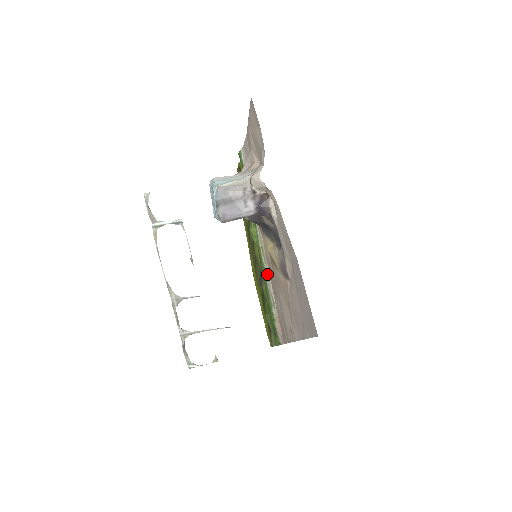
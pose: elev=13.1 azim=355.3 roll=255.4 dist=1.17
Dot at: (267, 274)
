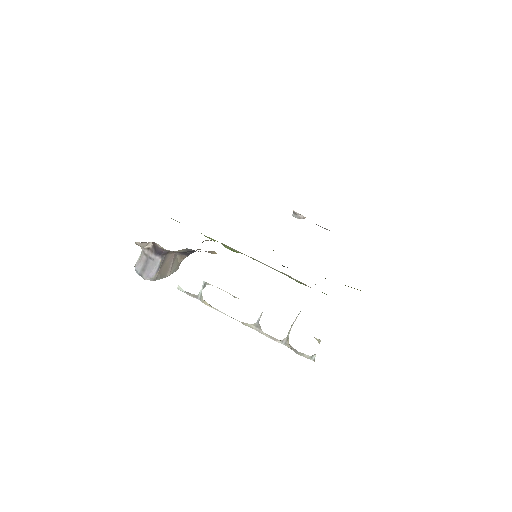
Dot at: occluded
